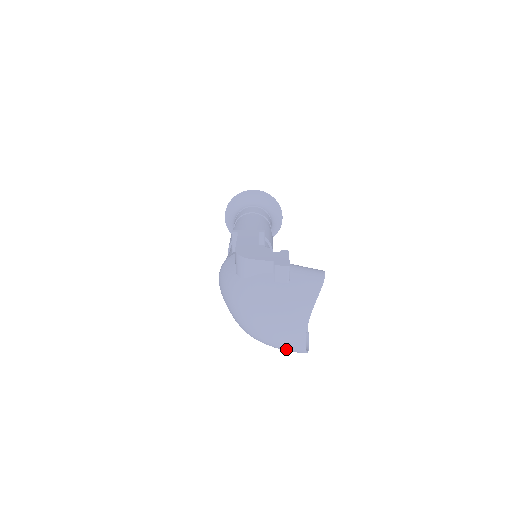
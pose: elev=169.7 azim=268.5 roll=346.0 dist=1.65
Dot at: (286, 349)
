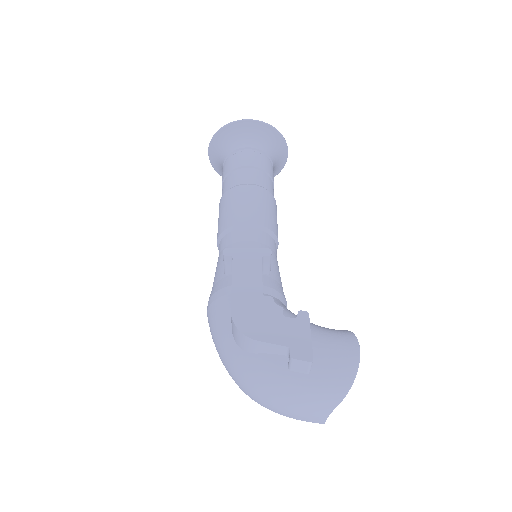
Dot at: occluded
